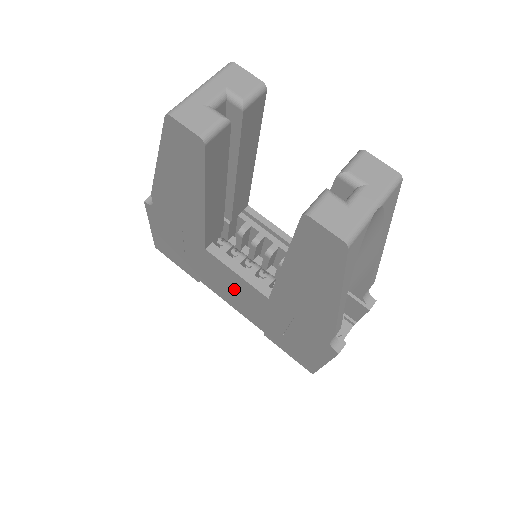
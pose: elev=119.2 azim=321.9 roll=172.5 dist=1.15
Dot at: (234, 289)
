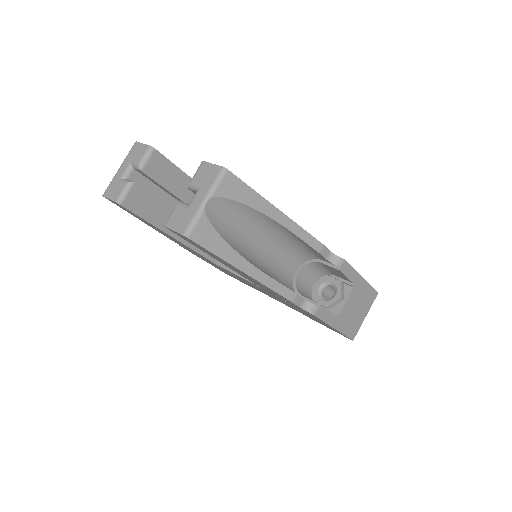
Dot at: occluded
